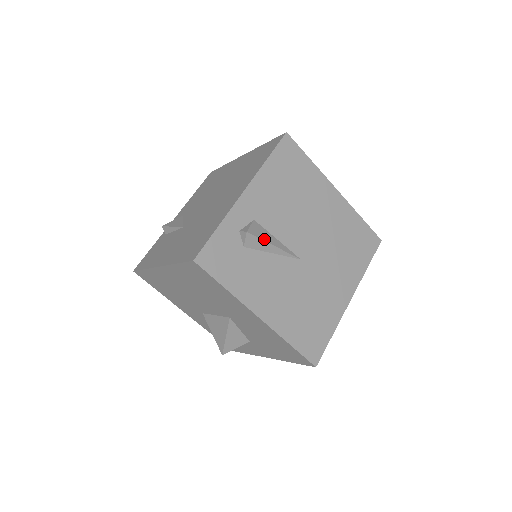
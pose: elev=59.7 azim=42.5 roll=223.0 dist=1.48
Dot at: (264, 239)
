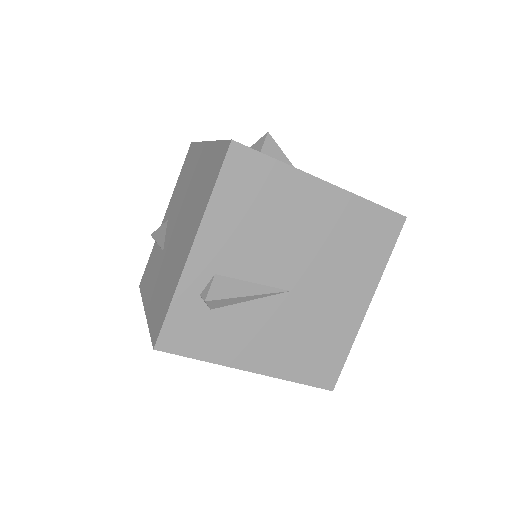
Dot at: (232, 296)
